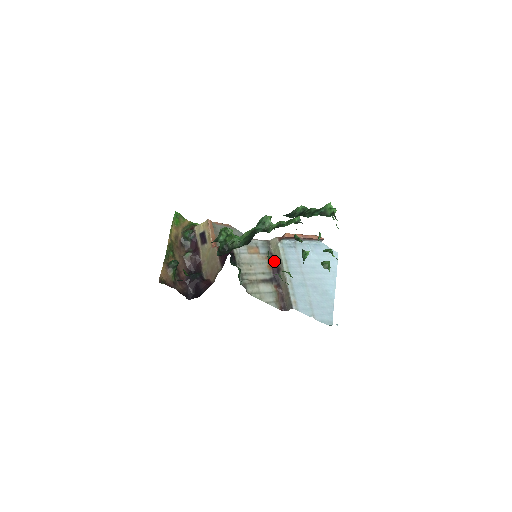
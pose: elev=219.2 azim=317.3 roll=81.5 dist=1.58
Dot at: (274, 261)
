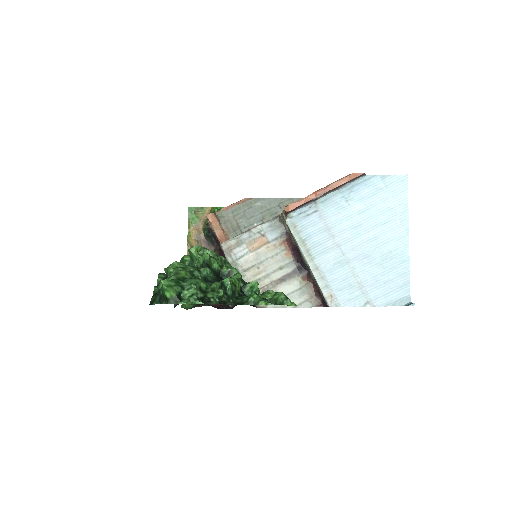
Dot at: (293, 243)
